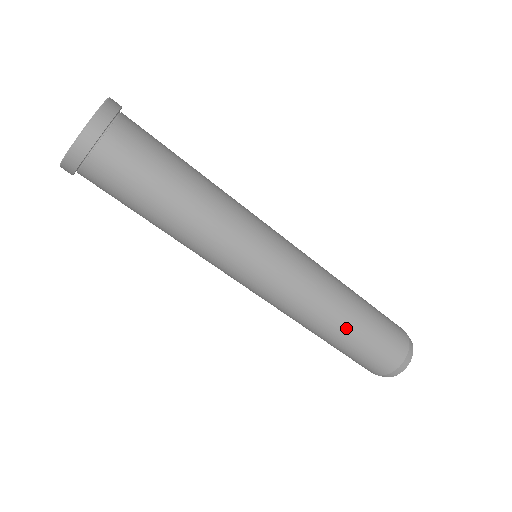
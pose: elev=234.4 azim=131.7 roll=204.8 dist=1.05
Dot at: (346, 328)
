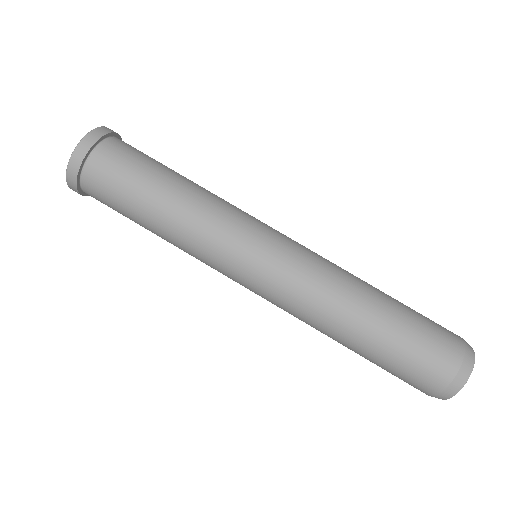
Dot at: (366, 324)
